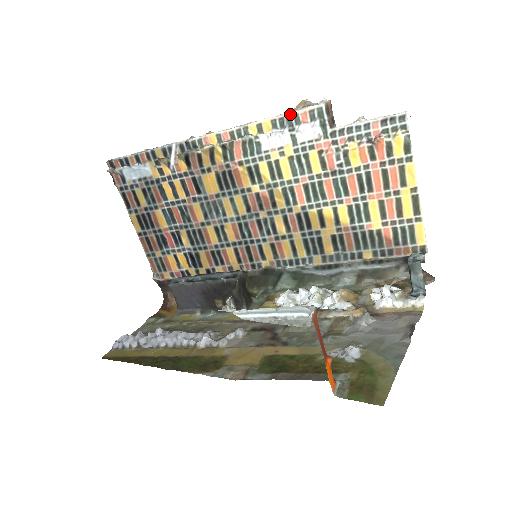
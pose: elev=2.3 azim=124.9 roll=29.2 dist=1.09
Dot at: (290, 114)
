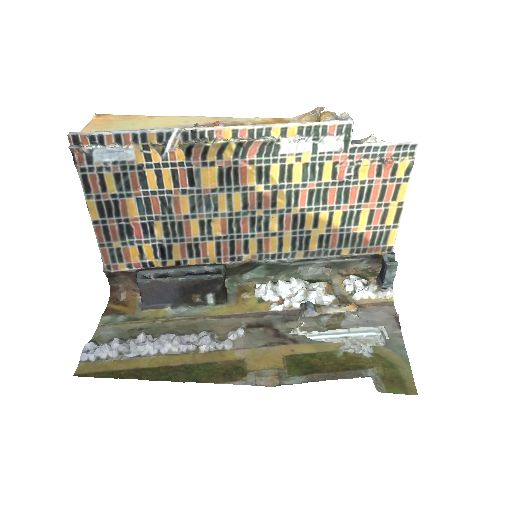
Dot at: (319, 125)
